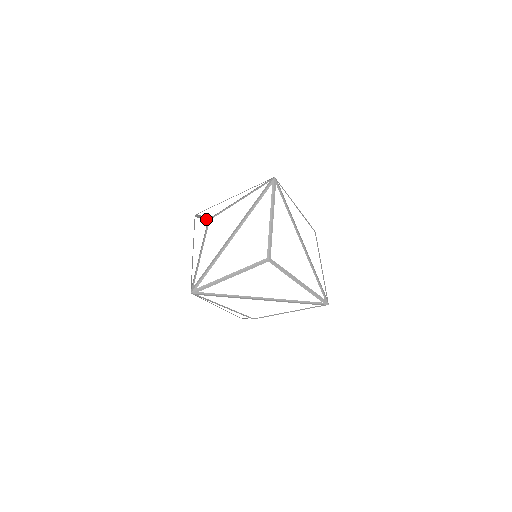
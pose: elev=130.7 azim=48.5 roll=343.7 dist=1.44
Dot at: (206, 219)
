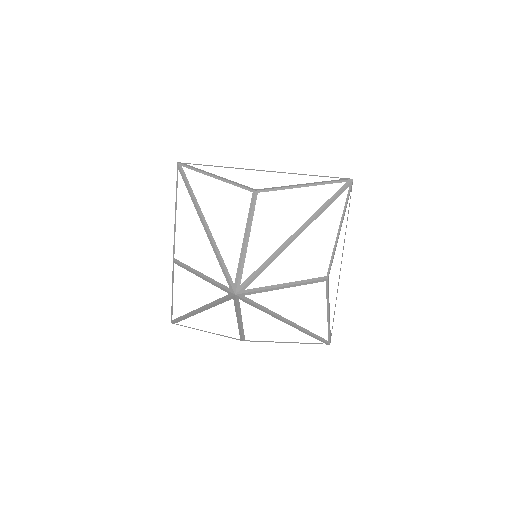
Dot at: occluded
